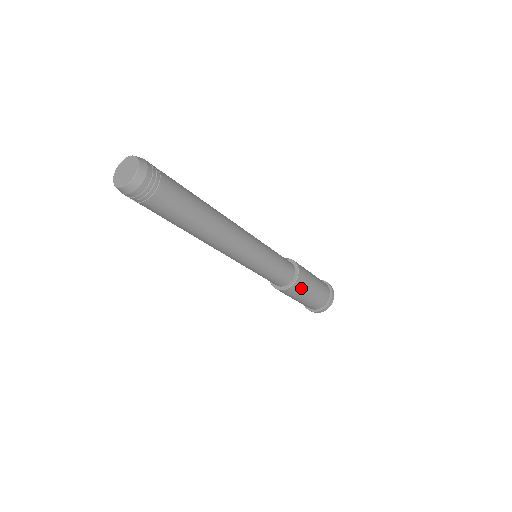
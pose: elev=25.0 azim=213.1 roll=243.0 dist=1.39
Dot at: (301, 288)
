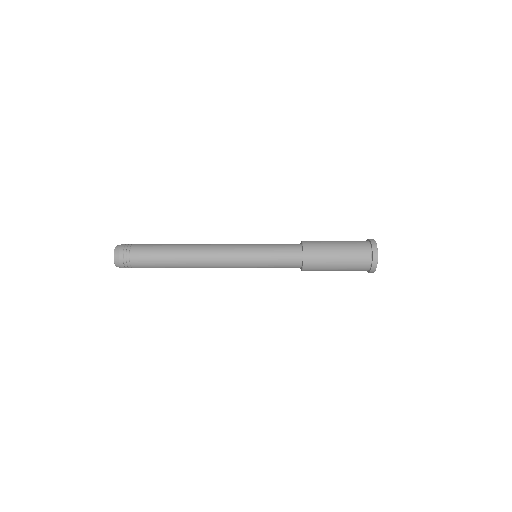
Dot at: (317, 257)
